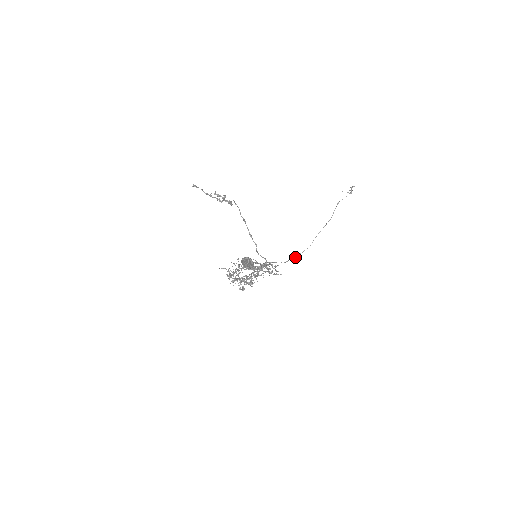
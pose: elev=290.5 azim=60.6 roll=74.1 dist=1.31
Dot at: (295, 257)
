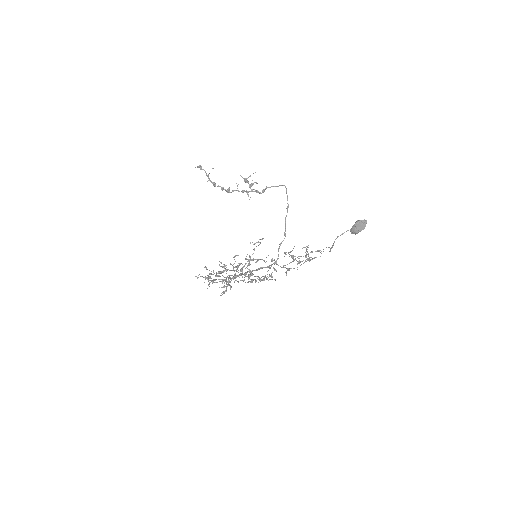
Dot at: occluded
